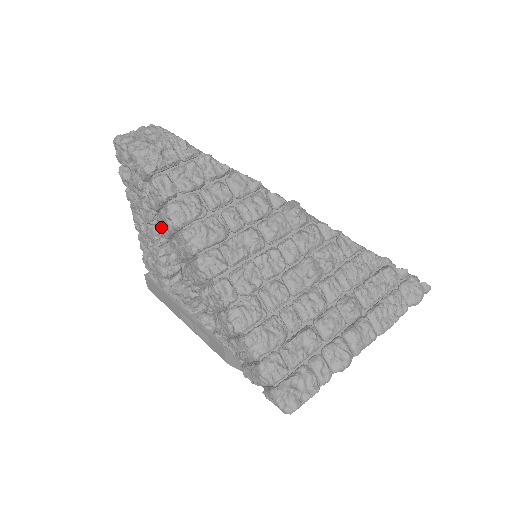
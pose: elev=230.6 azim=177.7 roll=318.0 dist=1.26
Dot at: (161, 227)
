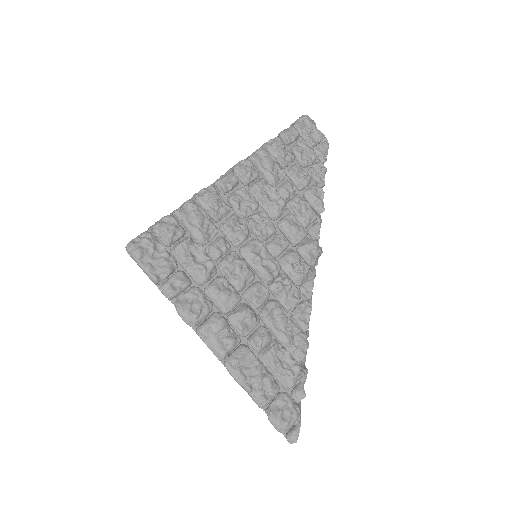
Dot at: occluded
